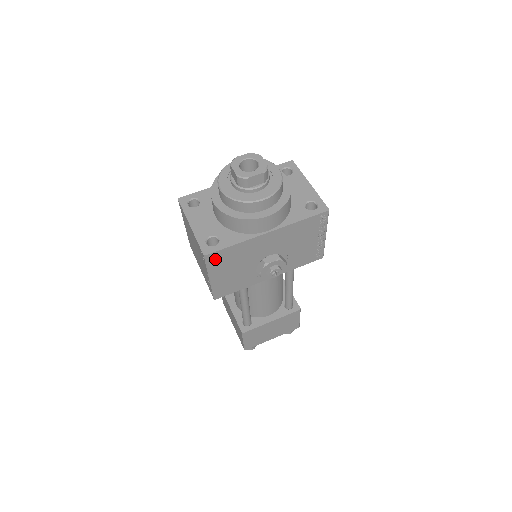
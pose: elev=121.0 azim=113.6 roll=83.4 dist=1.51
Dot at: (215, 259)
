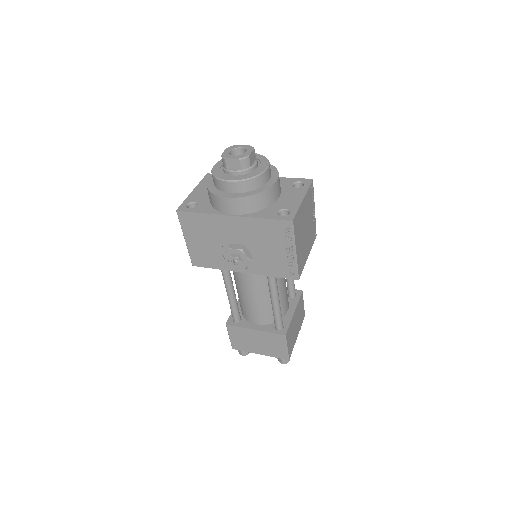
Dot at: (186, 220)
